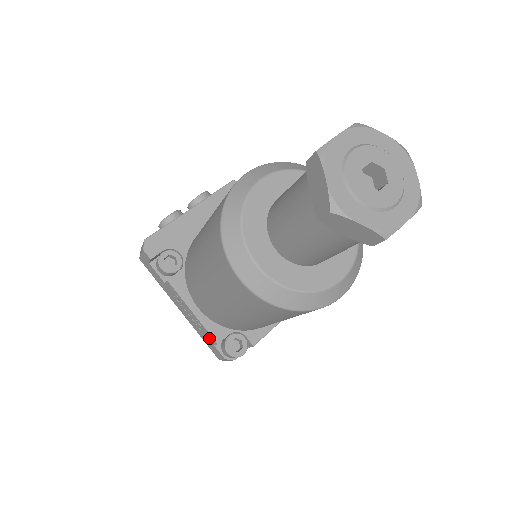
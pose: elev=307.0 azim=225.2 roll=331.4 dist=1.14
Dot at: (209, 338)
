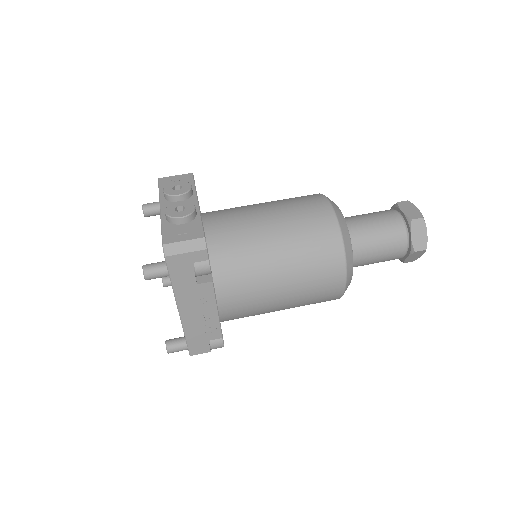
Dot at: (211, 334)
